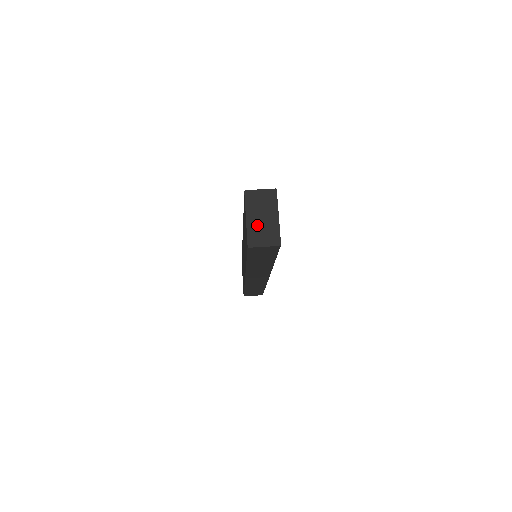
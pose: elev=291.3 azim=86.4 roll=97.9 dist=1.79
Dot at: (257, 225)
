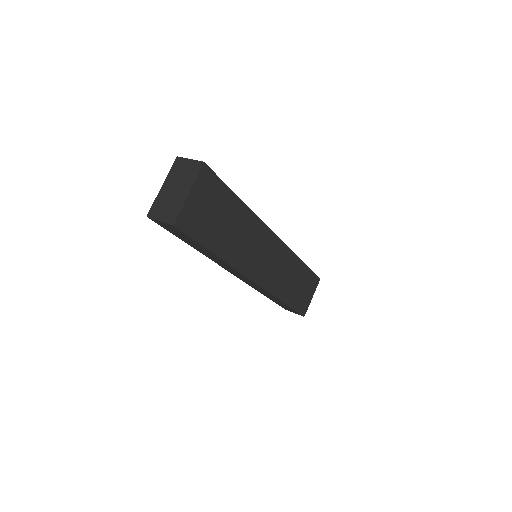
Dot at: (166, 196)
